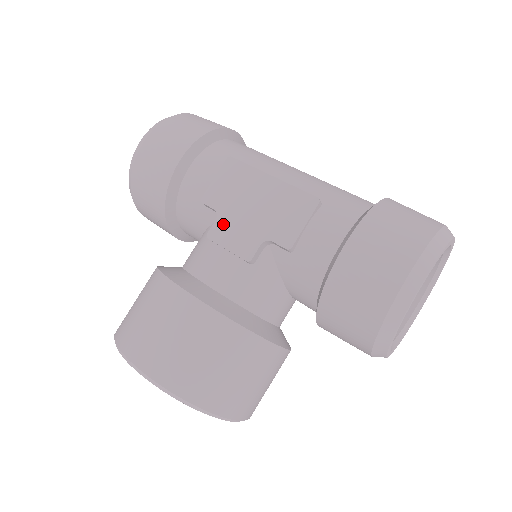
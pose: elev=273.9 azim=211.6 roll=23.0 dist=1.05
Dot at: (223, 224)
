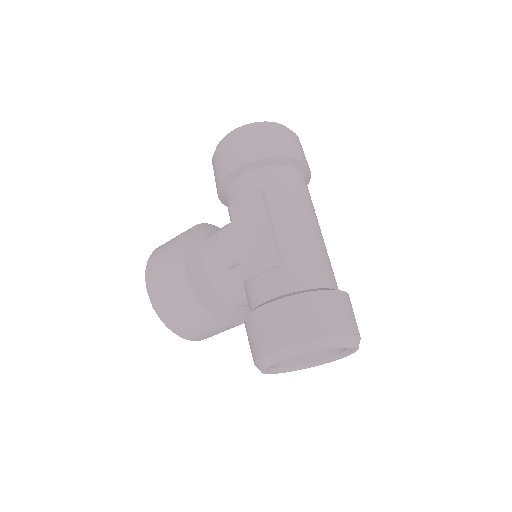
Dot at: (229, 233)
